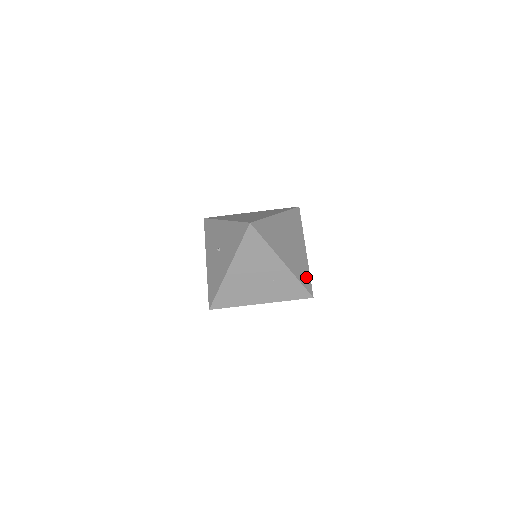
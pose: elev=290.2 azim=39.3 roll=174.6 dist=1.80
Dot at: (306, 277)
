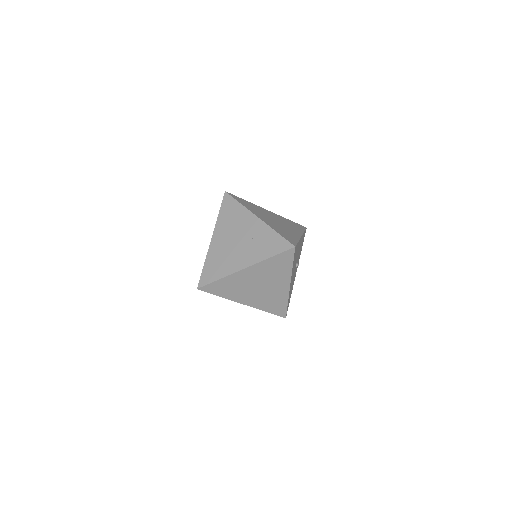
Dot at: (290, 238)
